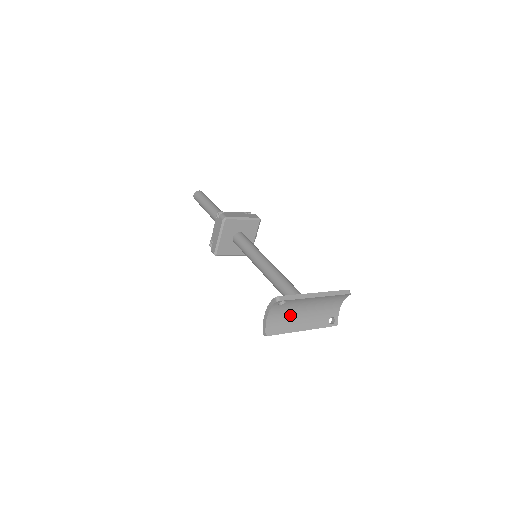
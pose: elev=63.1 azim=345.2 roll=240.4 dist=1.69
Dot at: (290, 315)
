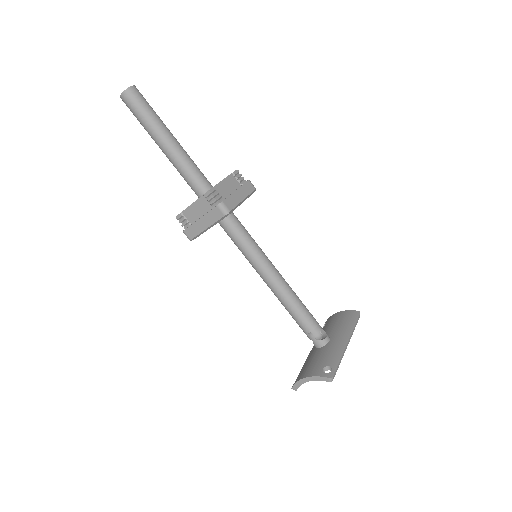
Dot at: occluded
